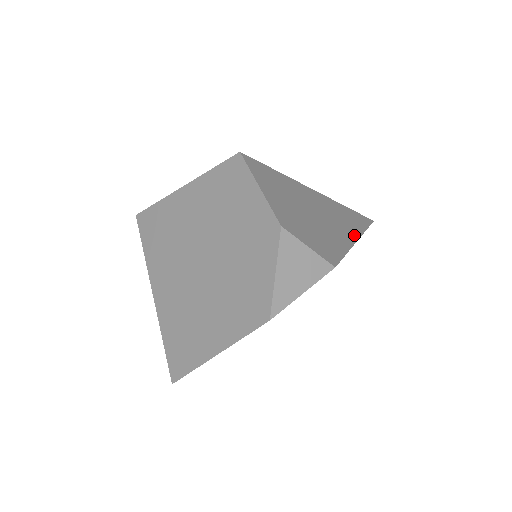
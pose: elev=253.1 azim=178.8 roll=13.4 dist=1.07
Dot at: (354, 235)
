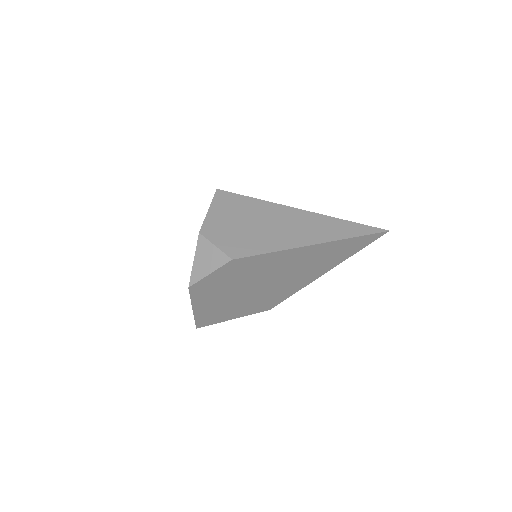
Dot at: (311, 241)
